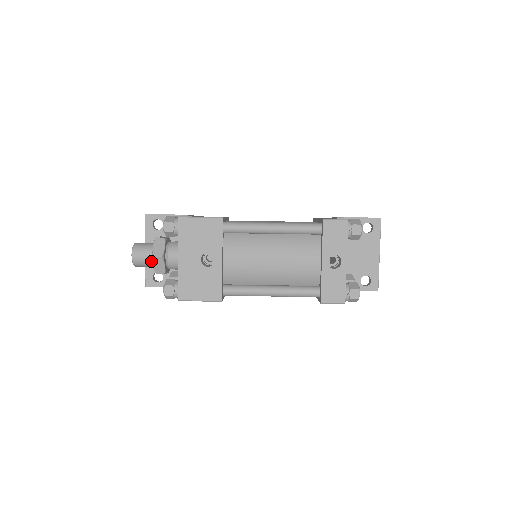
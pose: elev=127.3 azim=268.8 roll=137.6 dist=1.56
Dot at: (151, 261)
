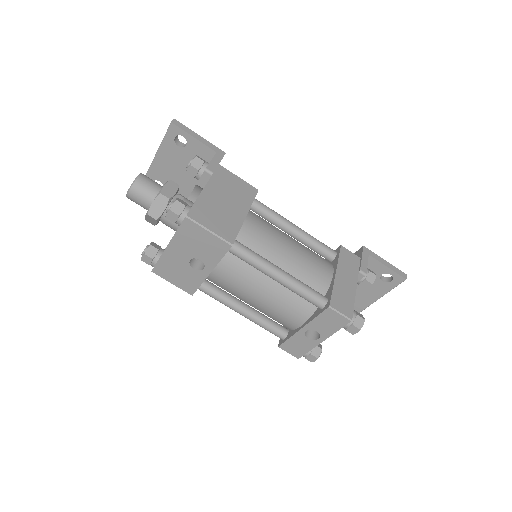
Dot at: (146, 208)
